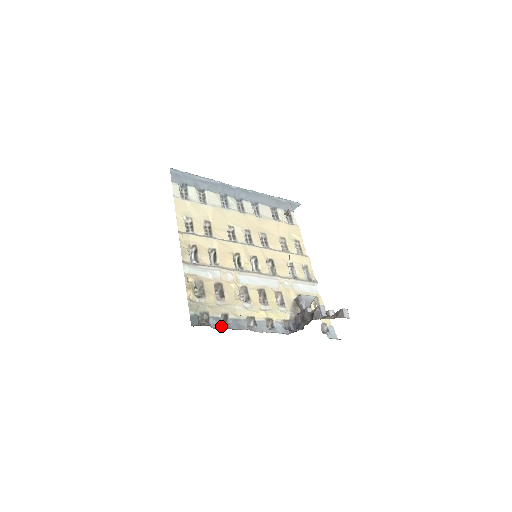
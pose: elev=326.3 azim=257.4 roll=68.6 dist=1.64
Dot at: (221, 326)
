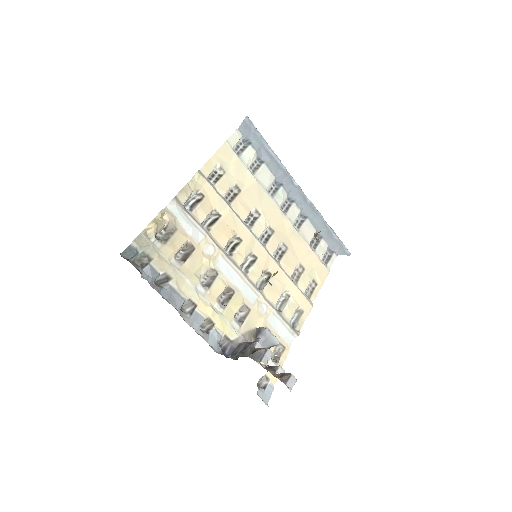
Dot at: (152, 282)
